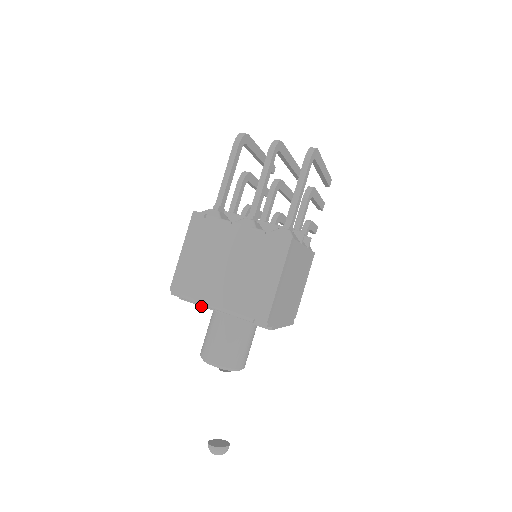
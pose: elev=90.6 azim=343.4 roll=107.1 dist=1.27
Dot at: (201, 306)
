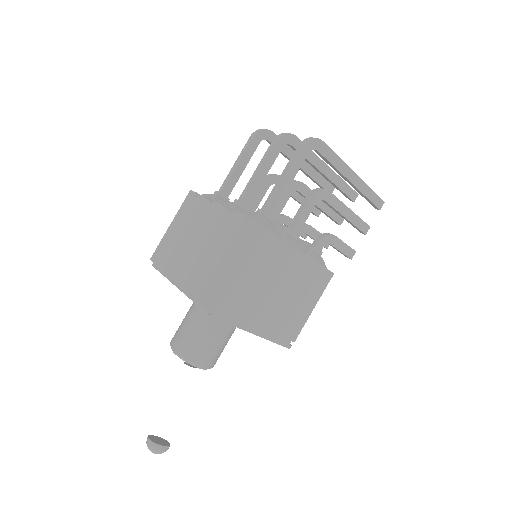
Dot at: occluded
